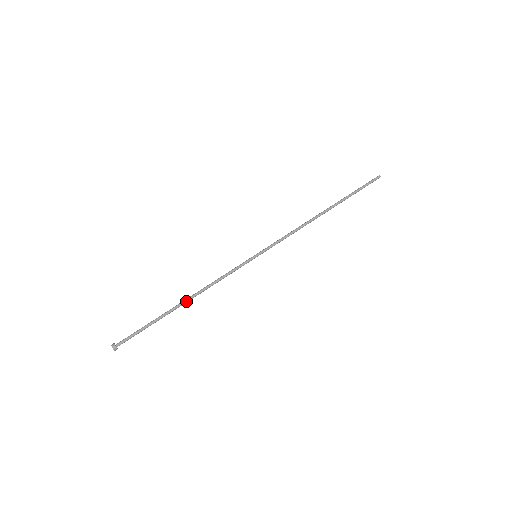
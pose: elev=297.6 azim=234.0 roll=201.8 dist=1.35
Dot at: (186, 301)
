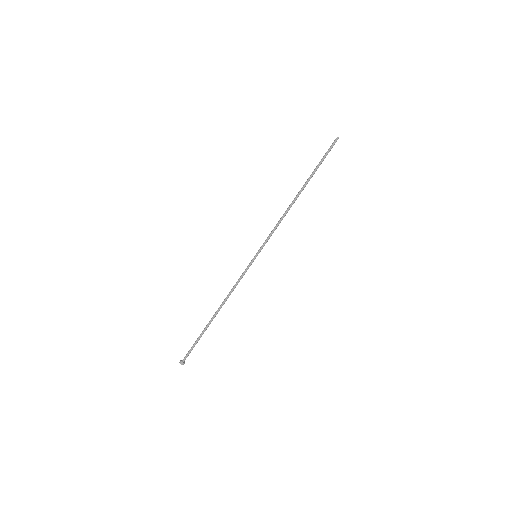
Dot at: occluded
